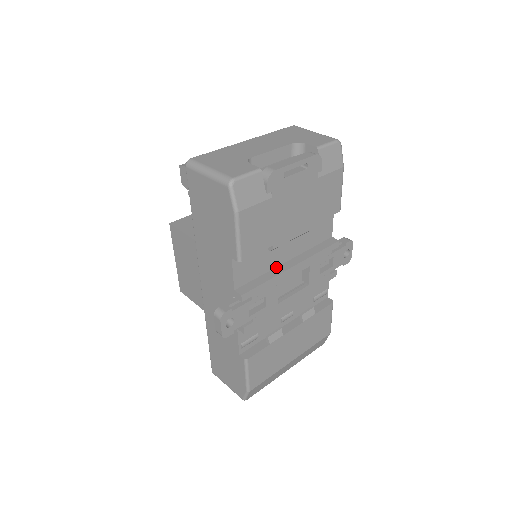
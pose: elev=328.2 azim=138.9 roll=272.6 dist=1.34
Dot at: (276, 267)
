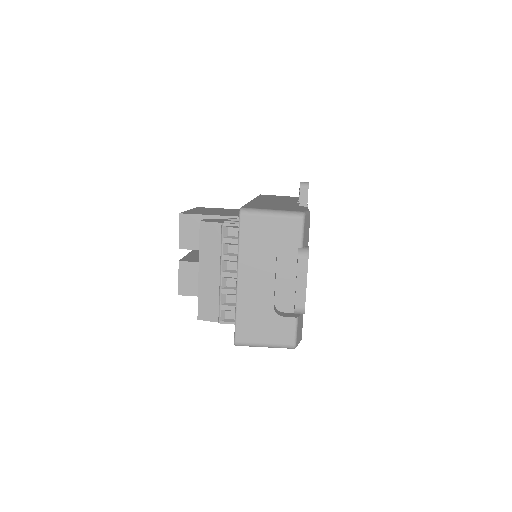
Dot at: occluded
